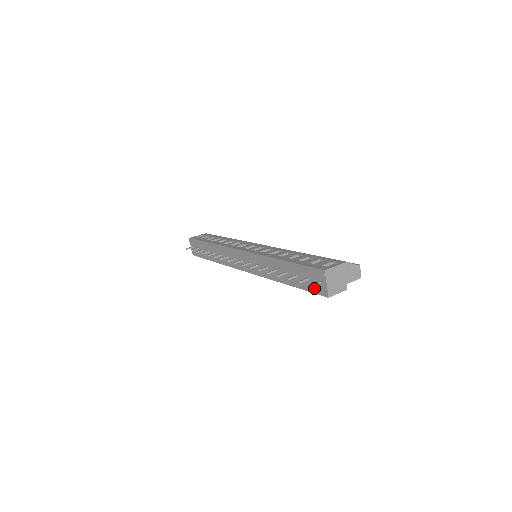
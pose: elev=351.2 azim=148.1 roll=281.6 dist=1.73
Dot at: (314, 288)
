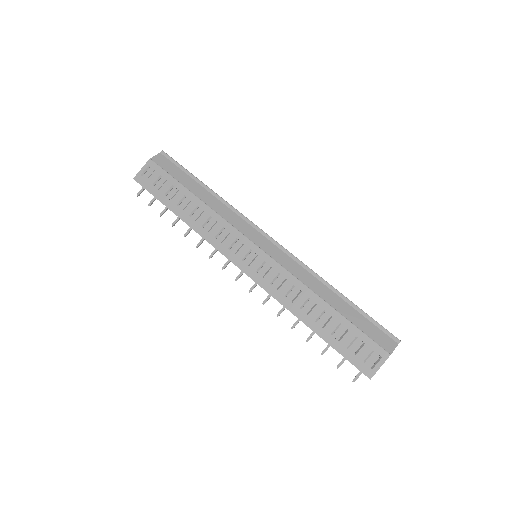
Dot at: occluded
